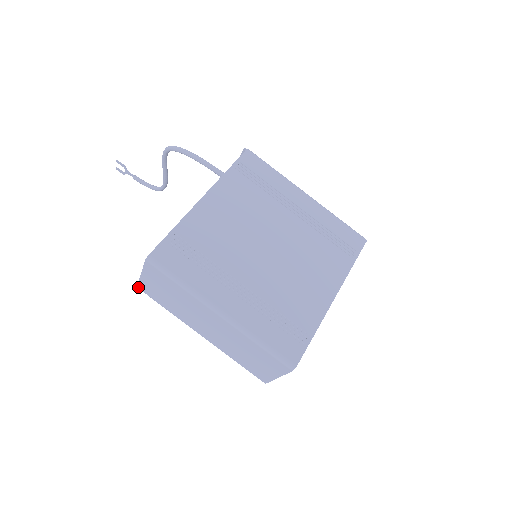
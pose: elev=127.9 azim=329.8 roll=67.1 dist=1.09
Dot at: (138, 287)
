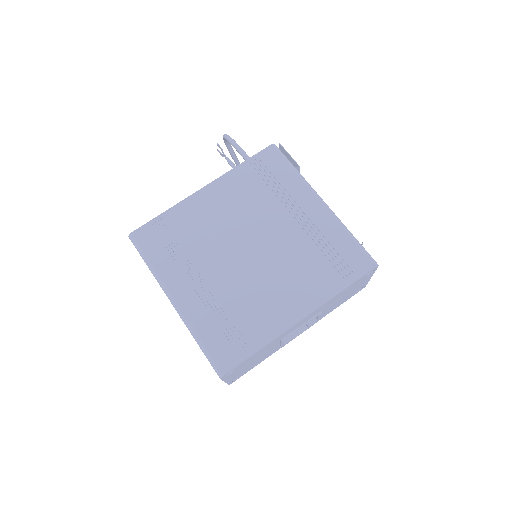
Dot at: occluded
